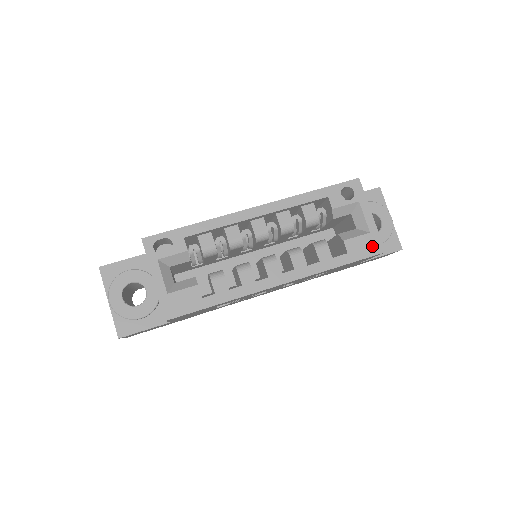
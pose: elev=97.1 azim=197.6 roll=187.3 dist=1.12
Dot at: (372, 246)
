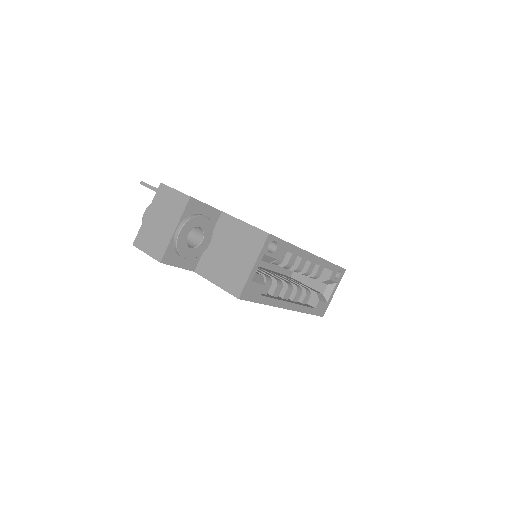
Dot at: (323, 310)
